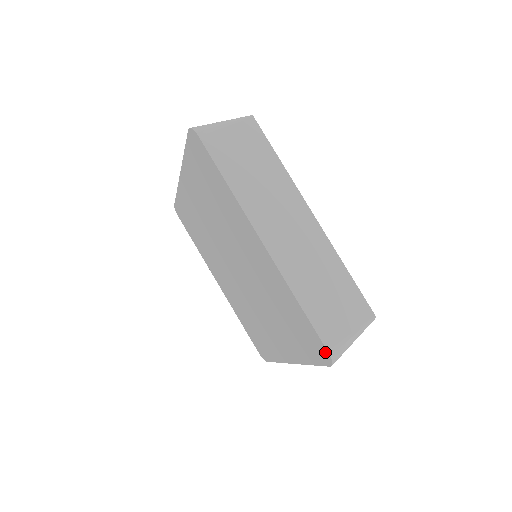
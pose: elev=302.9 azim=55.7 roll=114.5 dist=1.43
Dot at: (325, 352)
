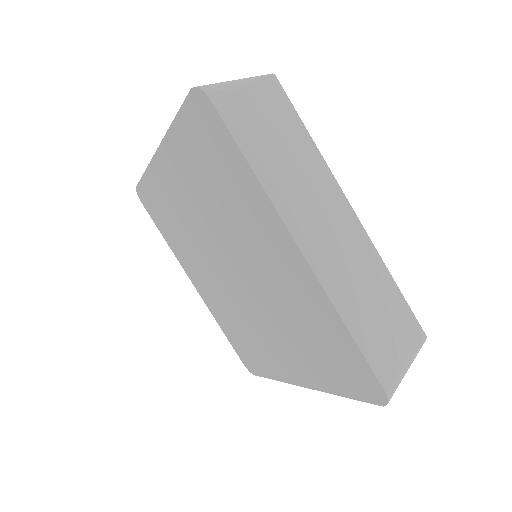
Dot at: (378, 390)
